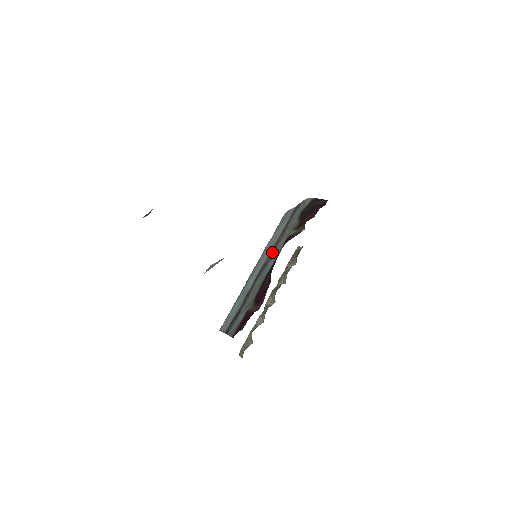
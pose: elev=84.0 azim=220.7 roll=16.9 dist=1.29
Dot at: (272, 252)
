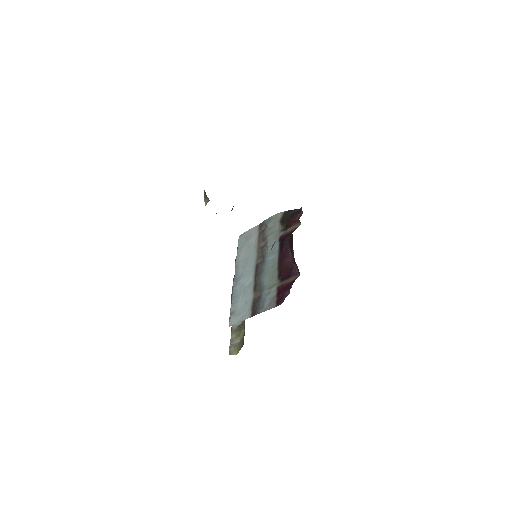
Dot at: (260, 254)
